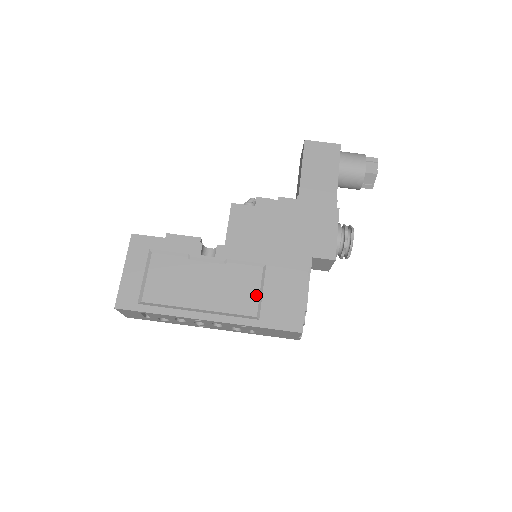
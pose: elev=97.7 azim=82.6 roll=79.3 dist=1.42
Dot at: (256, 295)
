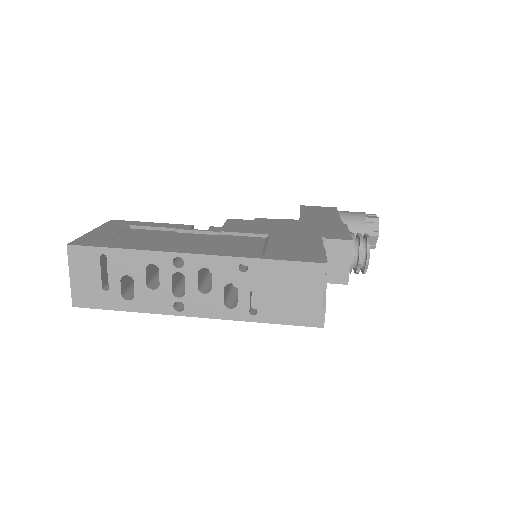
Dot at: (259, 248)
